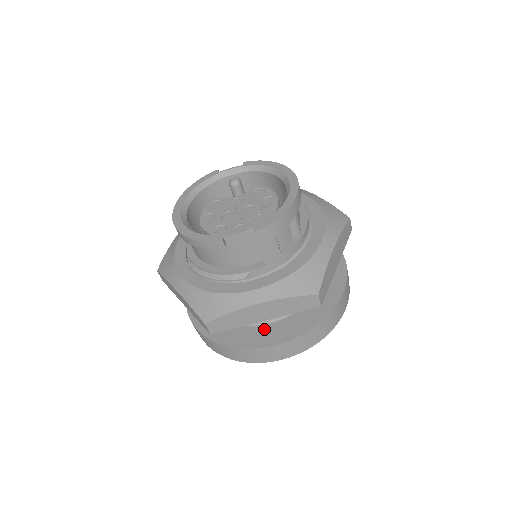
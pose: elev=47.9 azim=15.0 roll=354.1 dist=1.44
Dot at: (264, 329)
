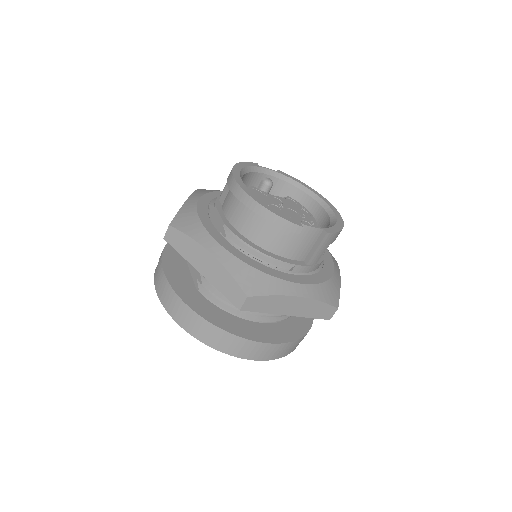
Dot at: (256, 326)
